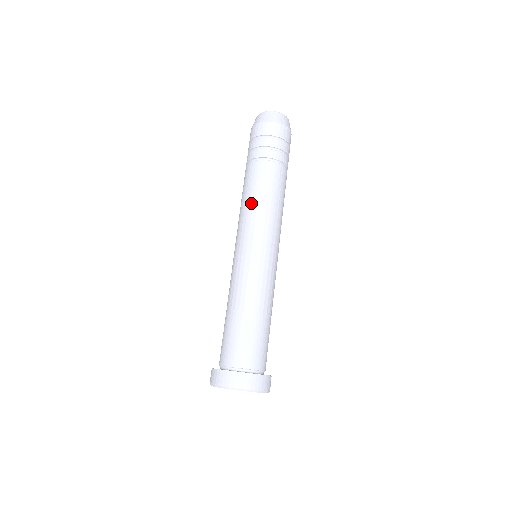
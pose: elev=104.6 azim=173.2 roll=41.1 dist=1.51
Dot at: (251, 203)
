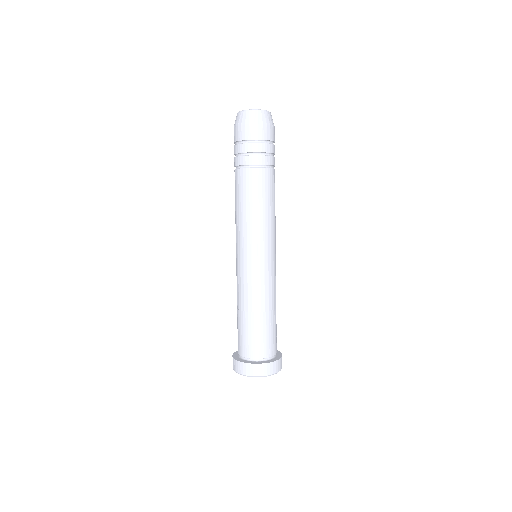
Dot at: (253, 213)
